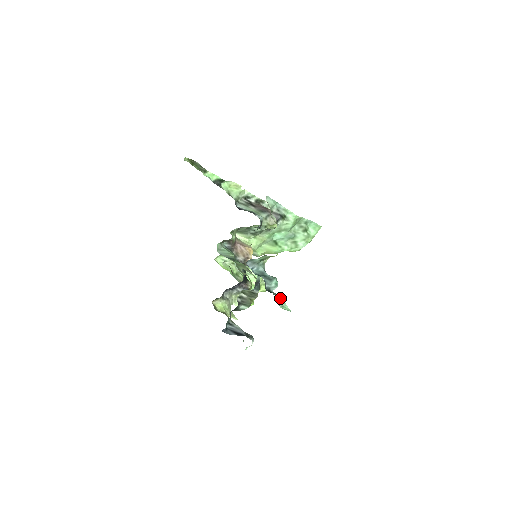
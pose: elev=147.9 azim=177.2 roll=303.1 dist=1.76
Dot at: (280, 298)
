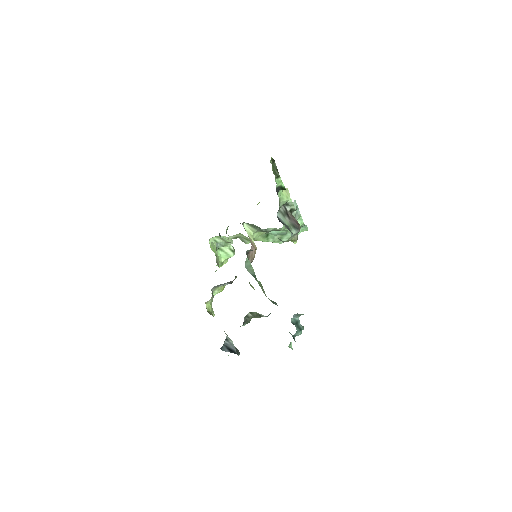
Dot at: occluded
